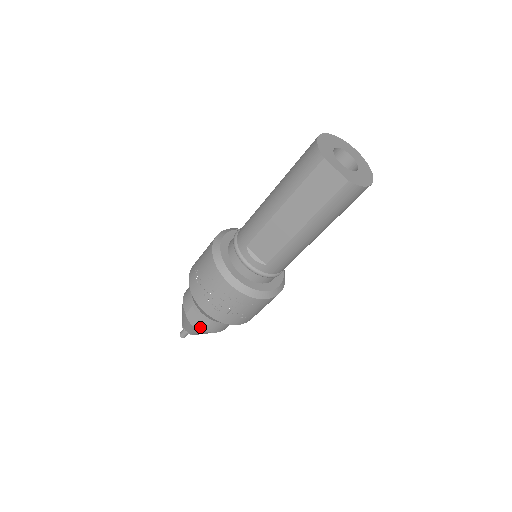
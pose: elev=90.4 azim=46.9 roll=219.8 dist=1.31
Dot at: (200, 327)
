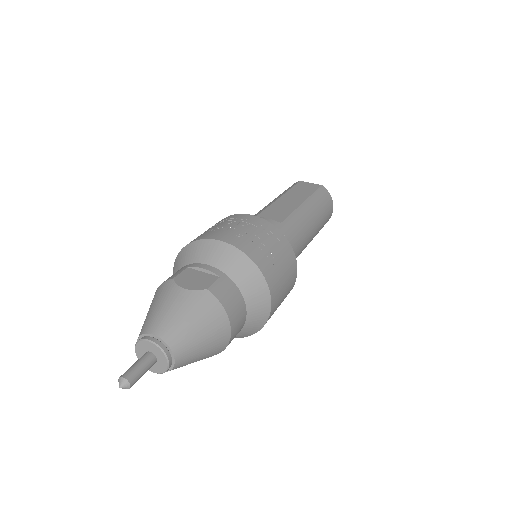
Dot at: (201, 287)
